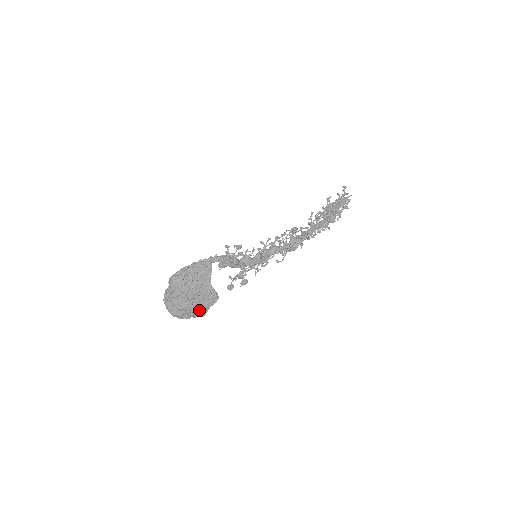
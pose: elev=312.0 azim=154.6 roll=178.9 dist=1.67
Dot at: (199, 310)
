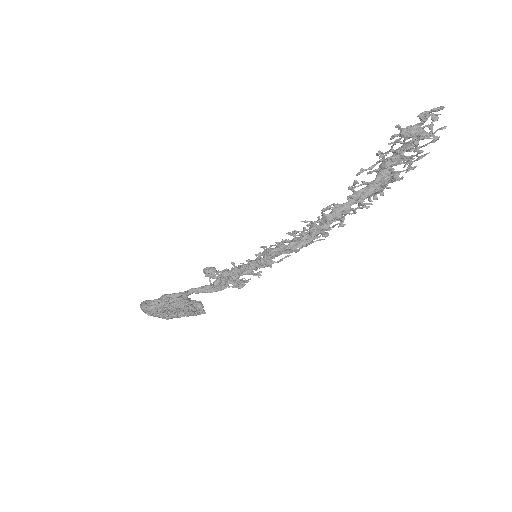
Dot at: occluded
